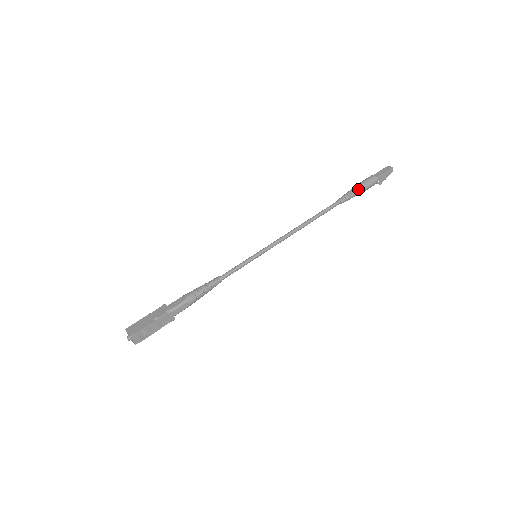
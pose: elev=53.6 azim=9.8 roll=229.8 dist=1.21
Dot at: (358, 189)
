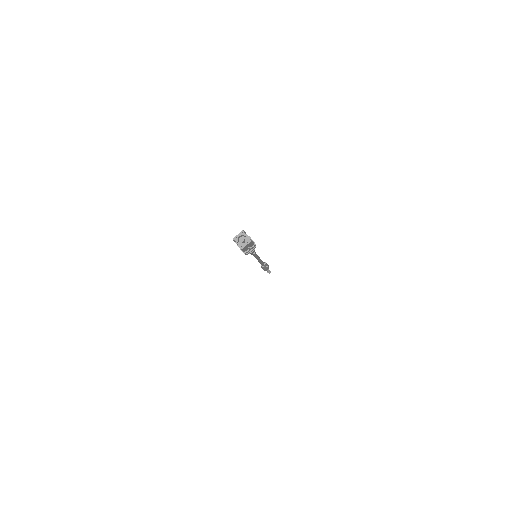
Dot at: occluded
